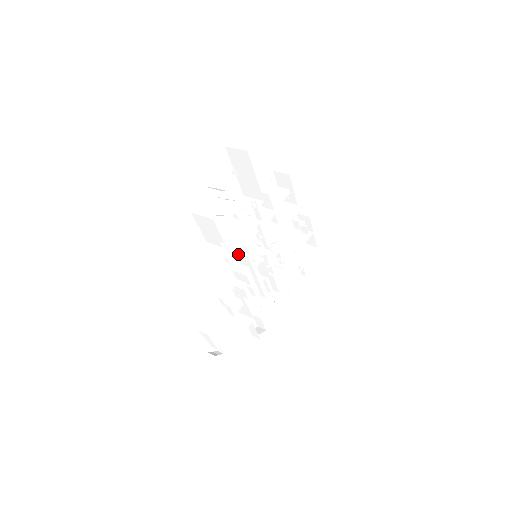
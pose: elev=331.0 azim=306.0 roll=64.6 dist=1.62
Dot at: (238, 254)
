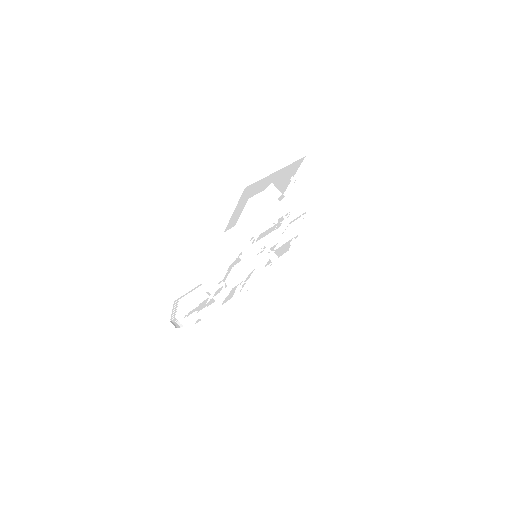
Dot at: (253, 252)
